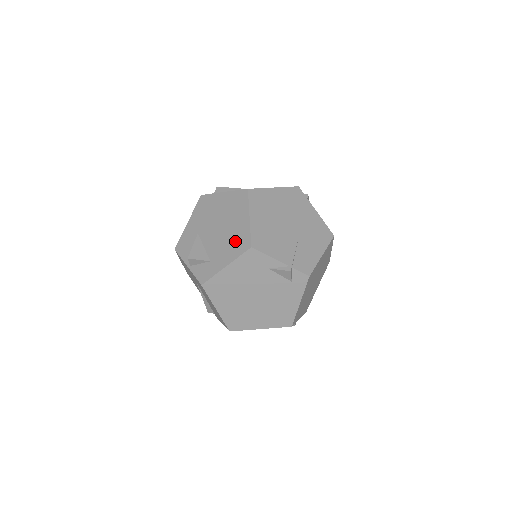
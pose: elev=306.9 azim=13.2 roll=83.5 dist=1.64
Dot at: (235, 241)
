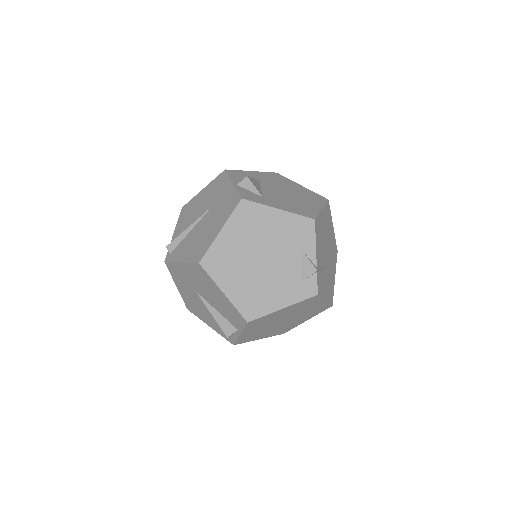
Dot at: (299, 207)
